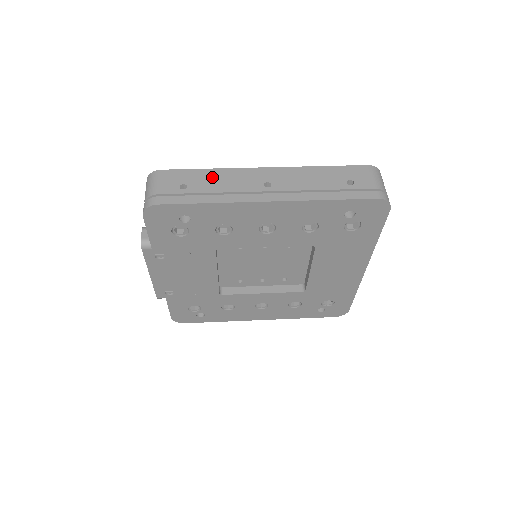
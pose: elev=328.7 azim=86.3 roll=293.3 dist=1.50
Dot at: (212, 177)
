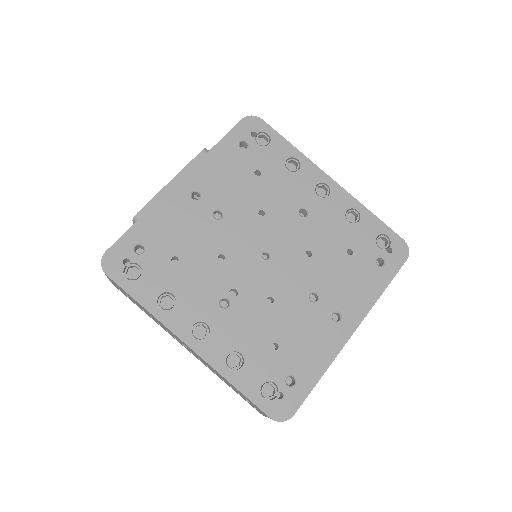
Dot at: (146, 311)
